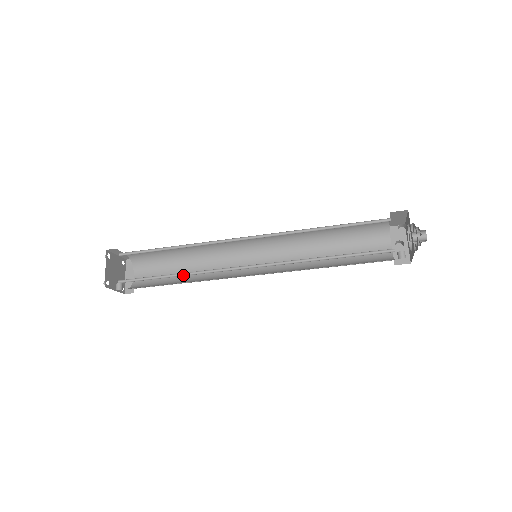
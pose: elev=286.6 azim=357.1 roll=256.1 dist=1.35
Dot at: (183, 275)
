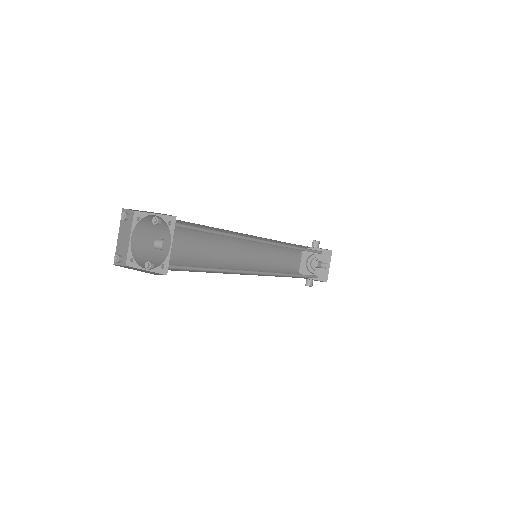
Dot at: (229, 236)
